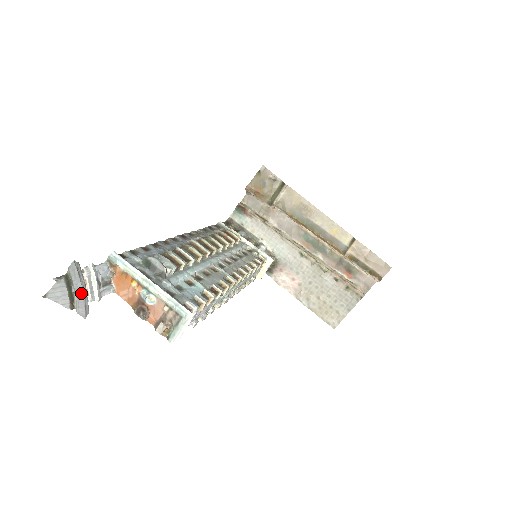
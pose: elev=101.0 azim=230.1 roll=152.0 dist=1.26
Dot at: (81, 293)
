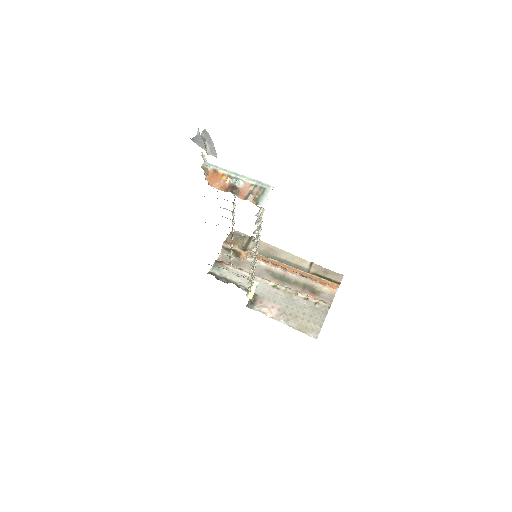
Dot at: (213, 144)
